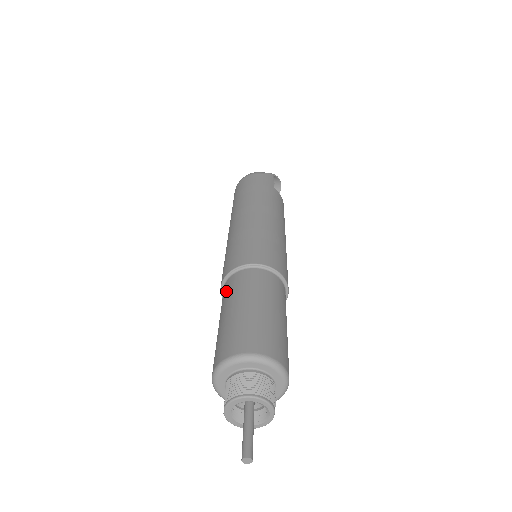
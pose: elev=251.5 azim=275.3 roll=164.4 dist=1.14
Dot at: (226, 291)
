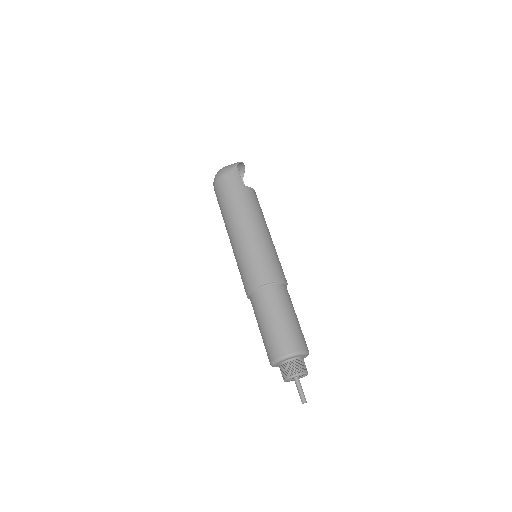
Dot at: (254, 306)
